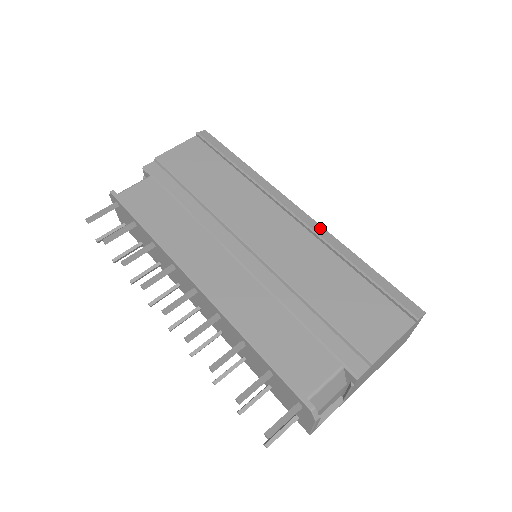
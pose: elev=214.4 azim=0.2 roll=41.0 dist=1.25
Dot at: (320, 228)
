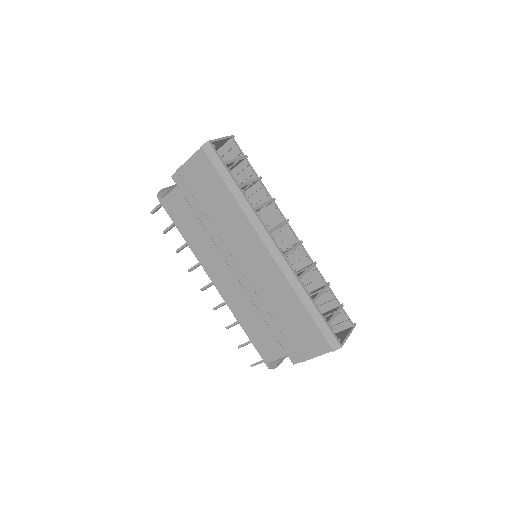
Dot at: (287, 268)
